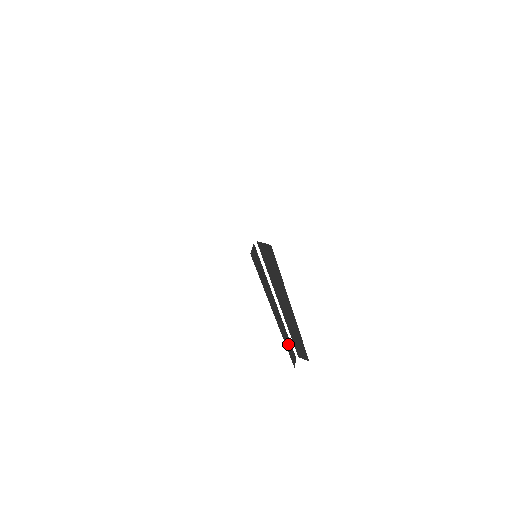
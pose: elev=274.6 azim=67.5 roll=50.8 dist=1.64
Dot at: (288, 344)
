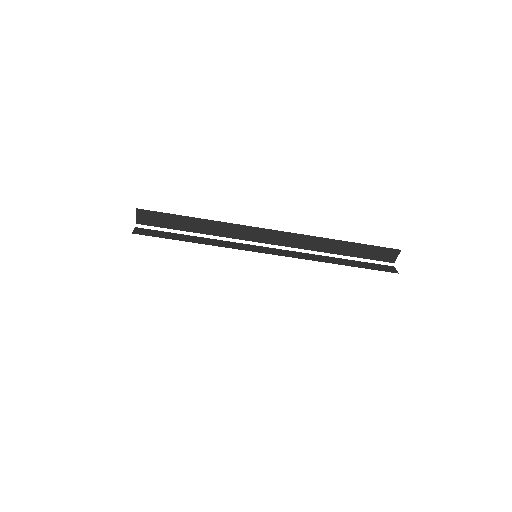
Dot at: (343, 262)
